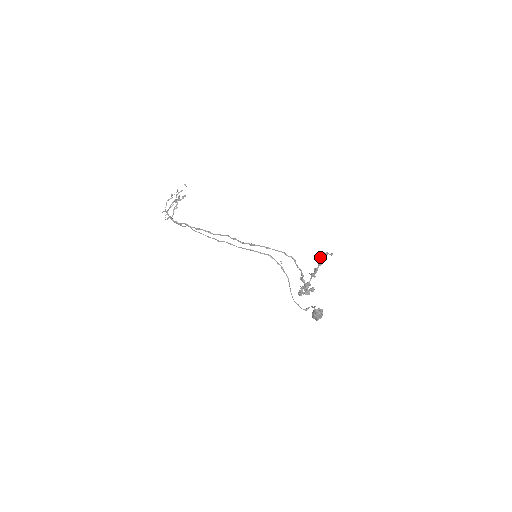
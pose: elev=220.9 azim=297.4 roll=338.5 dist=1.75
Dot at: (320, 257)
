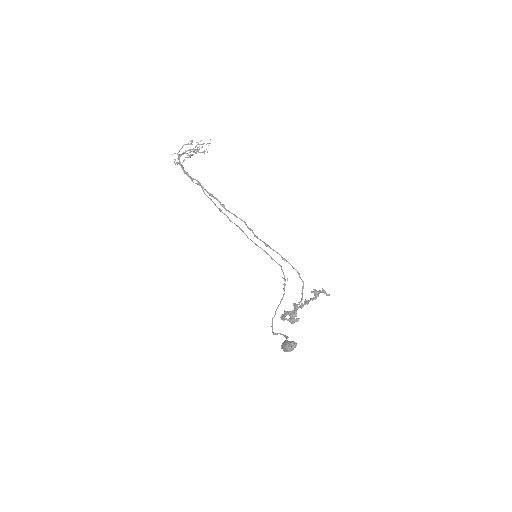
Dot at: (317, 292)
